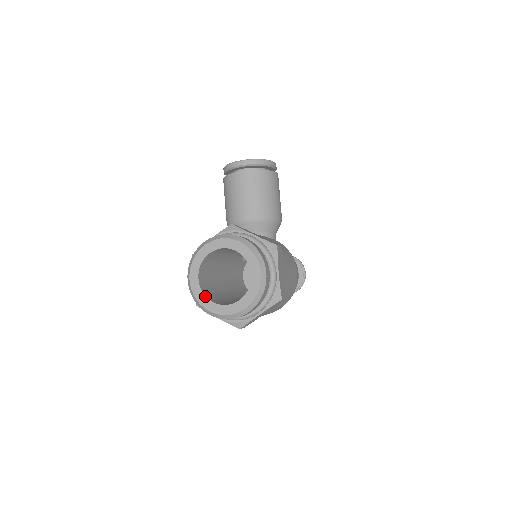
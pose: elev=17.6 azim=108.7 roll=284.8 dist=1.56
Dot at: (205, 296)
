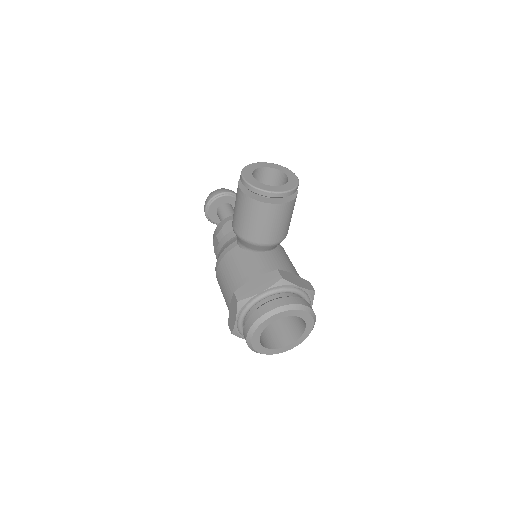
Dot at: (262, 346)
